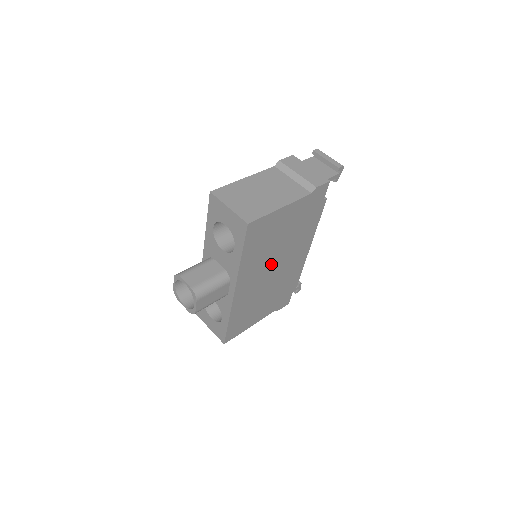
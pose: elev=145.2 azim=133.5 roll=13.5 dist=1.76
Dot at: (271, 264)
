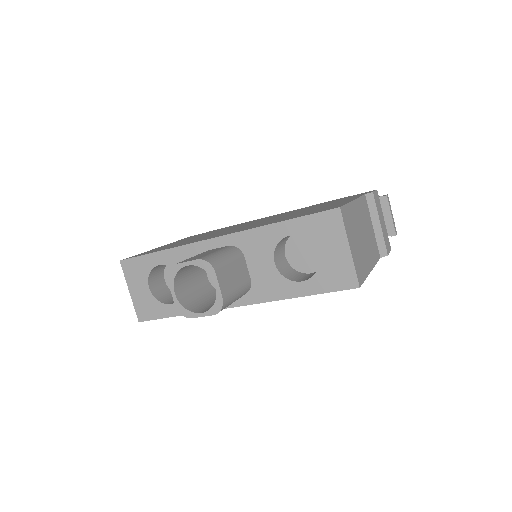
Dot at: occluded
